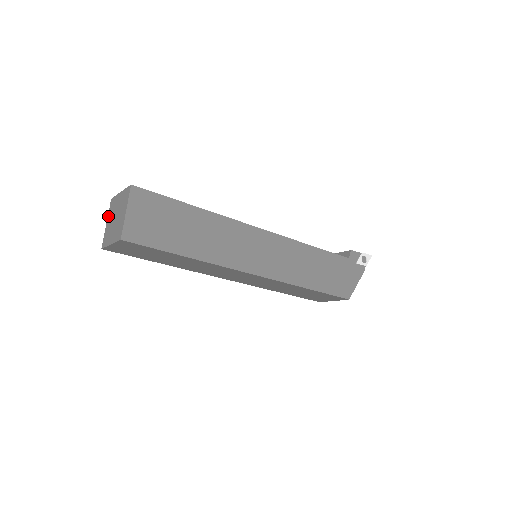
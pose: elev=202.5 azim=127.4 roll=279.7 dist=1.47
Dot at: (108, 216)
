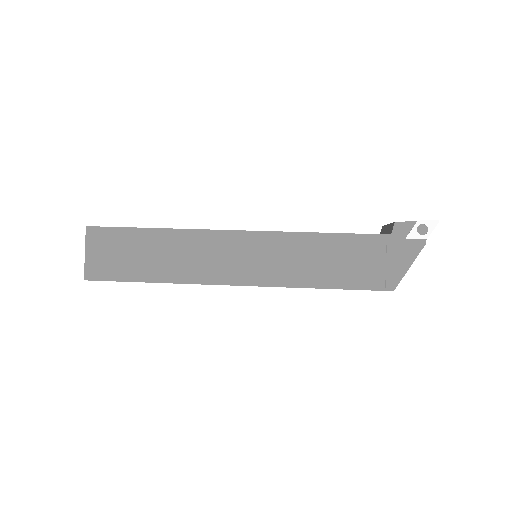
Dot at: occluded
